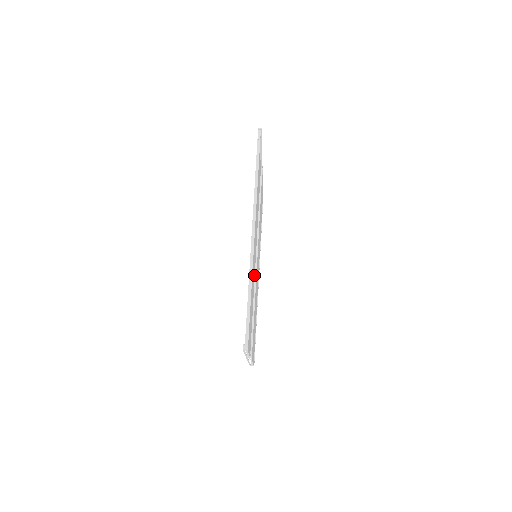
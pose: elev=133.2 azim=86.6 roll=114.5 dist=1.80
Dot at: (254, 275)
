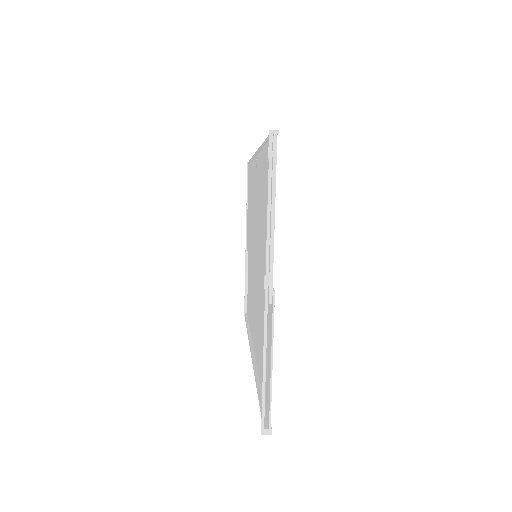
Dot at: occluded
